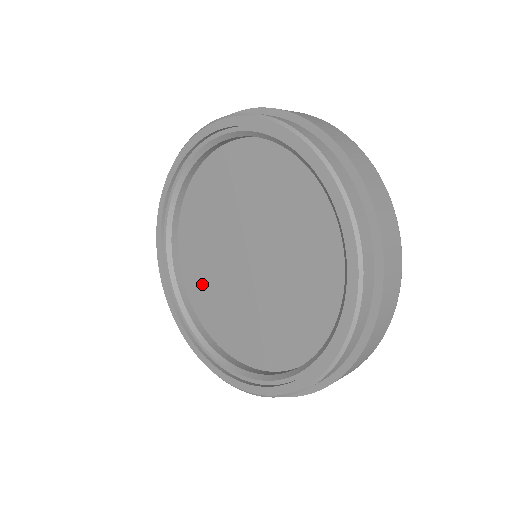
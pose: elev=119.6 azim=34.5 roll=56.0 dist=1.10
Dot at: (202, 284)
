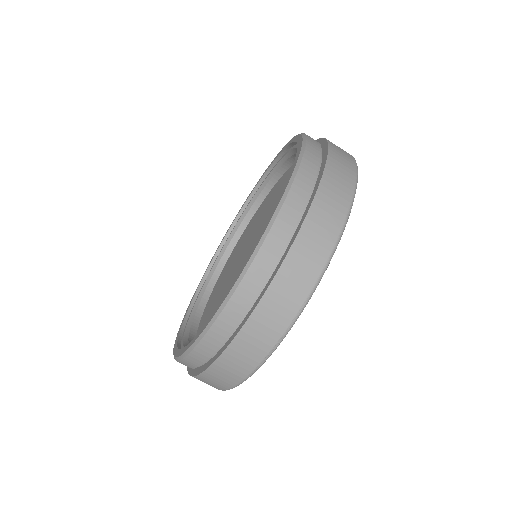
Dot at: (211, 308)
